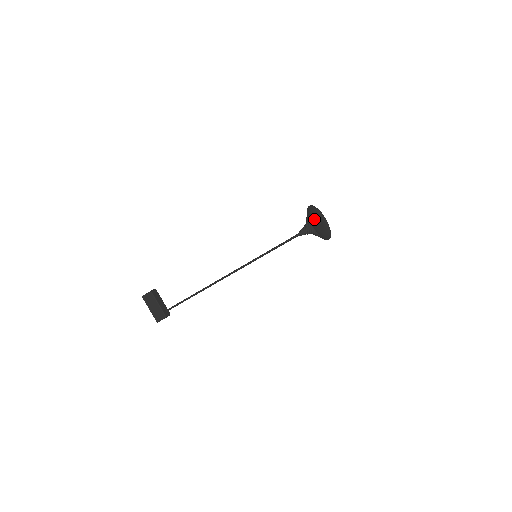
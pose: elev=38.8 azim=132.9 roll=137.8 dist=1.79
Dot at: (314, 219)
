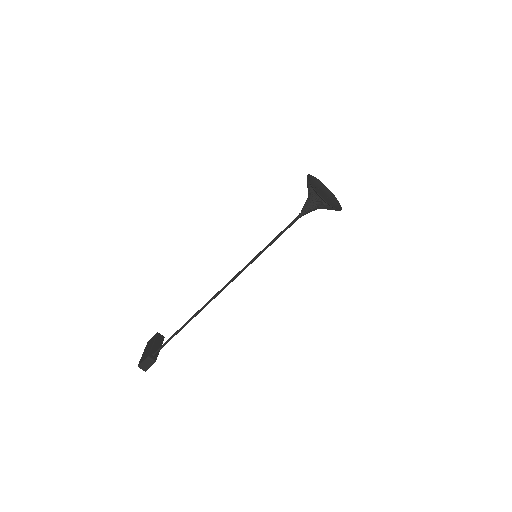
Dot at: (321, 192)
